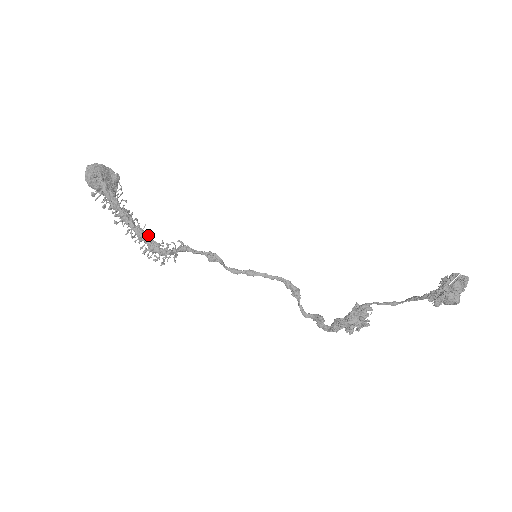
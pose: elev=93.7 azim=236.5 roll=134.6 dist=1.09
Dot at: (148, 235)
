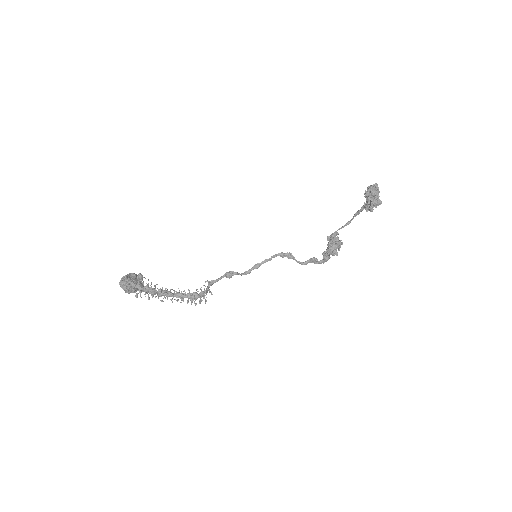
Dot at: (185, 293)
